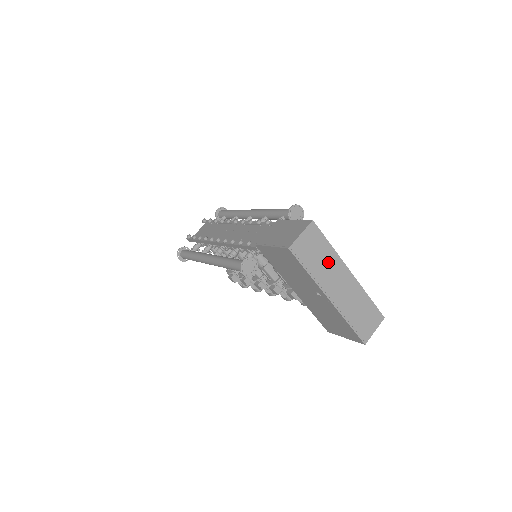
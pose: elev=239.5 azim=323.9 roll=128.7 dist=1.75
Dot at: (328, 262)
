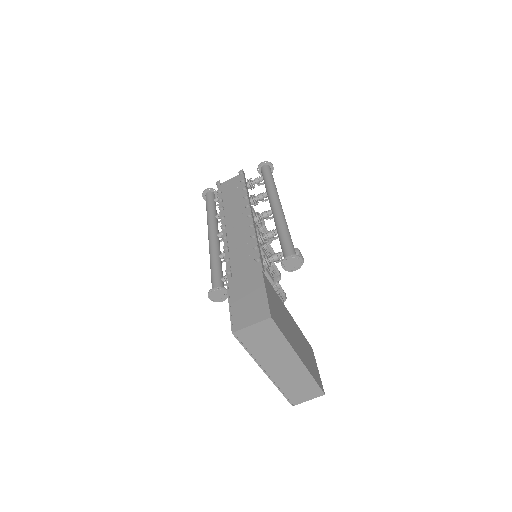
Dot at: (276, 349)
